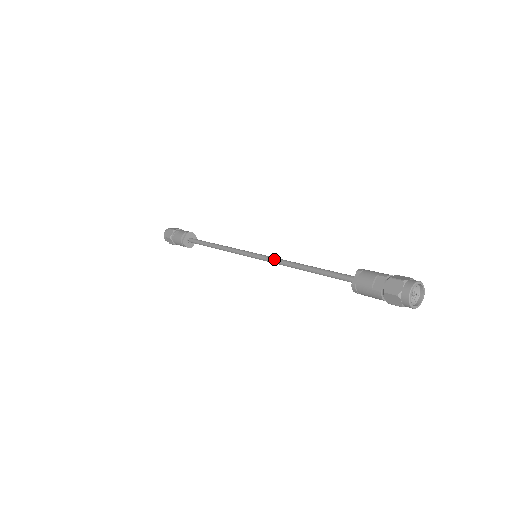
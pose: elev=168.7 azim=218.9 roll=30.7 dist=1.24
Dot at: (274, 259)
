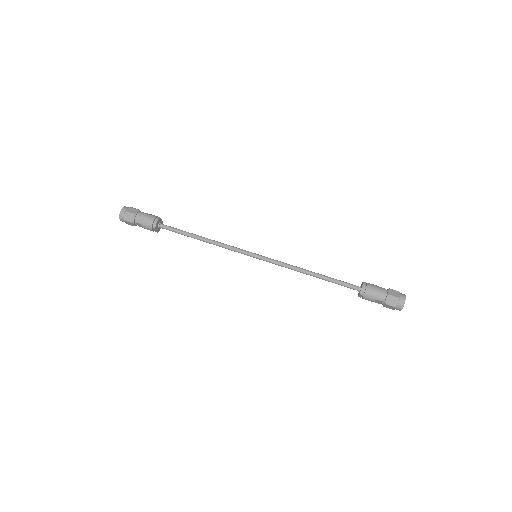
Dot at: occluded
